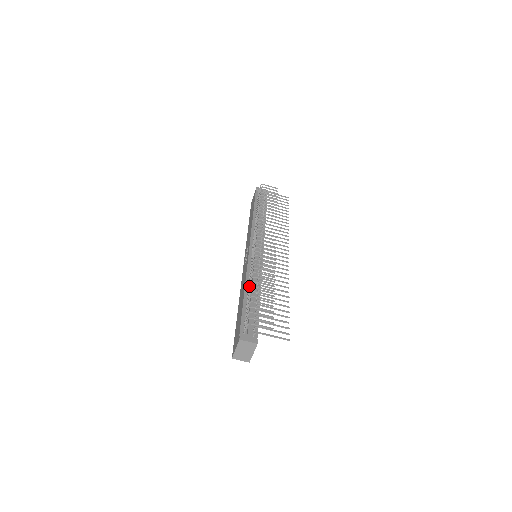
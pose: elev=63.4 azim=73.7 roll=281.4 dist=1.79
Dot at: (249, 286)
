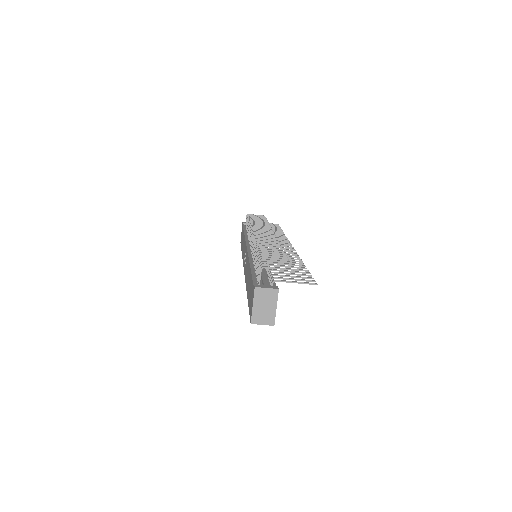
Dot at: occluded
